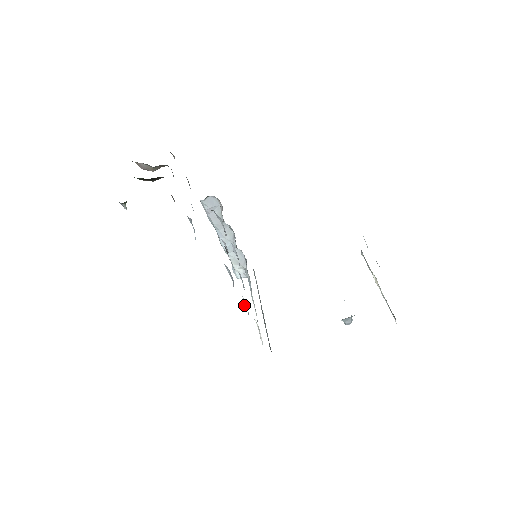
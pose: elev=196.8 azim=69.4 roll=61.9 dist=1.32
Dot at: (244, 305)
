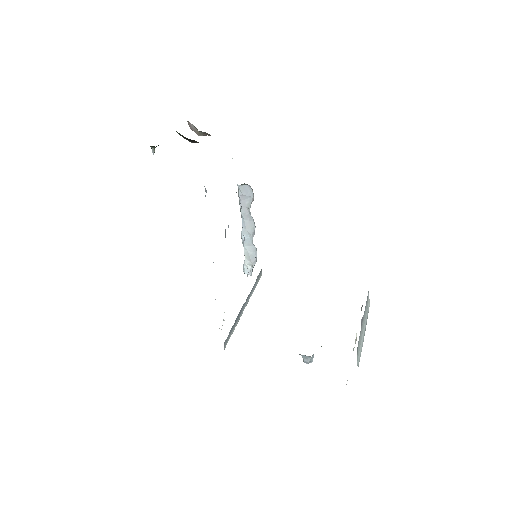
Dot at: occluded
